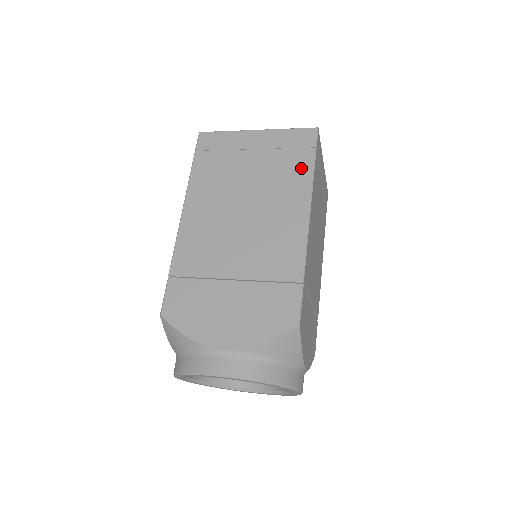
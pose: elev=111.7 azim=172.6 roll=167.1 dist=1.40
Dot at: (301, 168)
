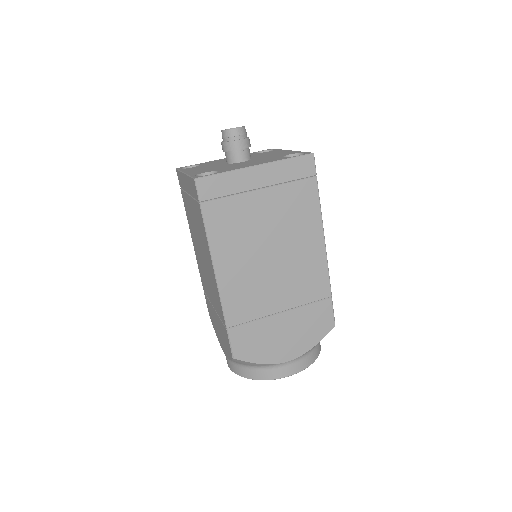
Dot at: (309, 201)
